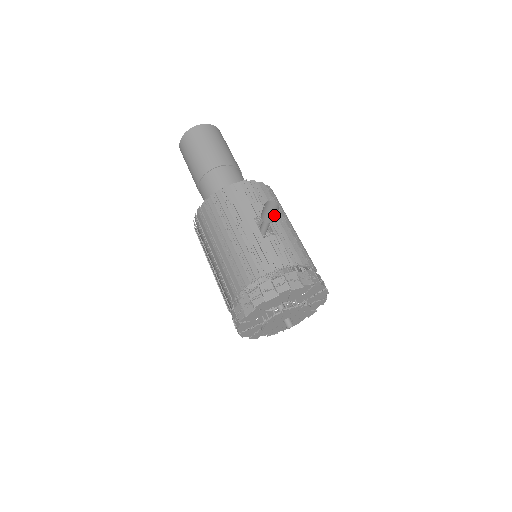
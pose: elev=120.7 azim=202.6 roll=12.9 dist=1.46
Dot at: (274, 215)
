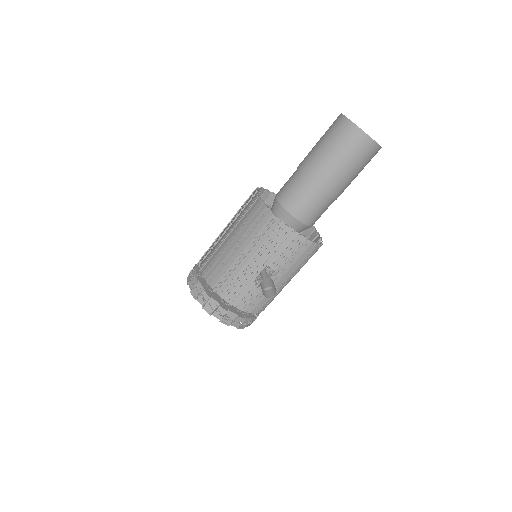
Dot at: (265, 294)
